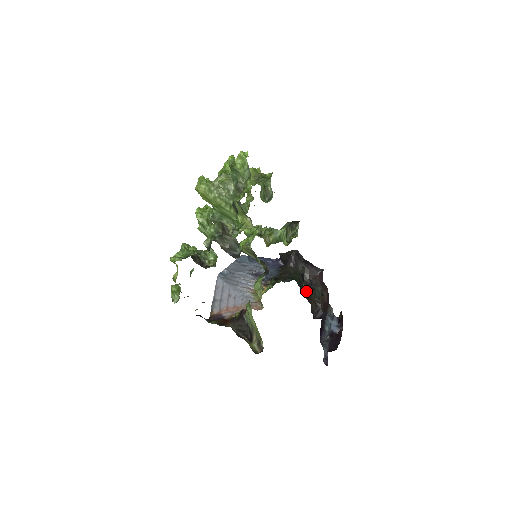
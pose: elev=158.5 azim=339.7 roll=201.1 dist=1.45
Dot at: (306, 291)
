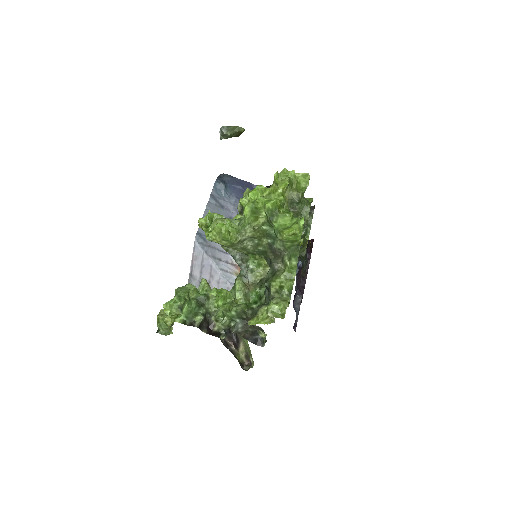
Dot at: occluded
